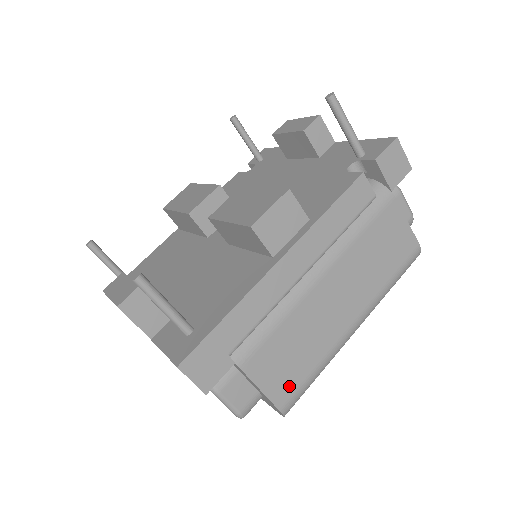
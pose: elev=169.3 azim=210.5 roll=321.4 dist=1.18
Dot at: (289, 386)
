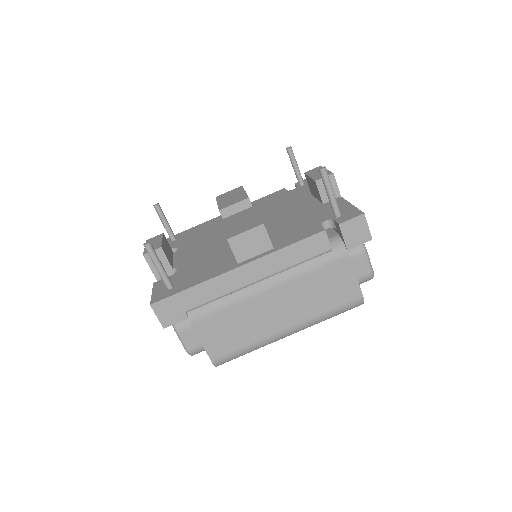
Dot at: (222, 349)
